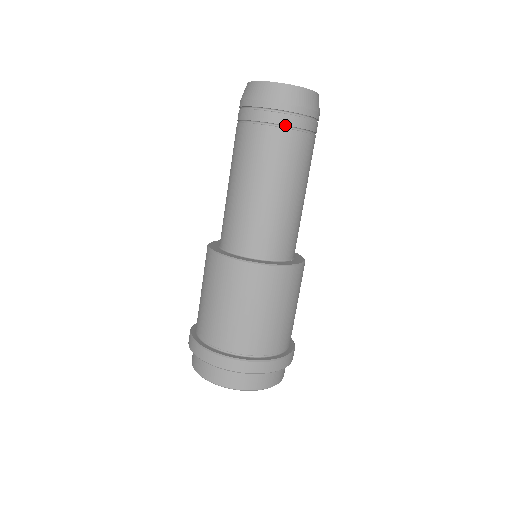
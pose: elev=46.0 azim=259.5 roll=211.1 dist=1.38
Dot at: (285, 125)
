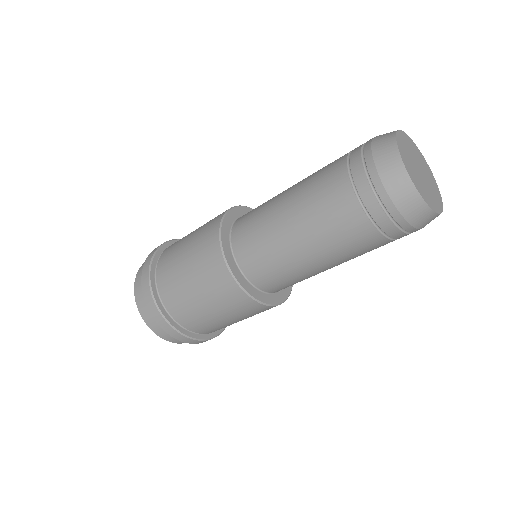
Dot at: (375, 221)
